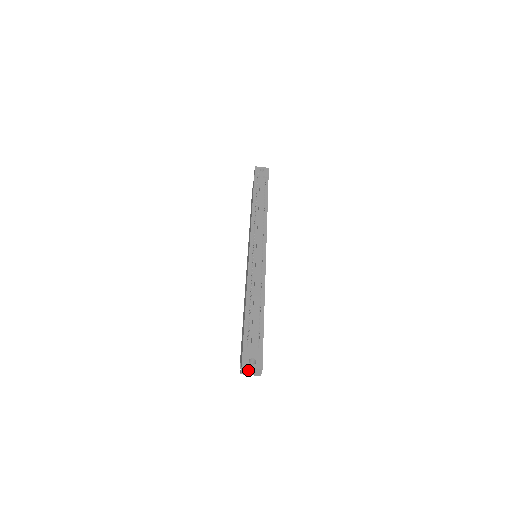
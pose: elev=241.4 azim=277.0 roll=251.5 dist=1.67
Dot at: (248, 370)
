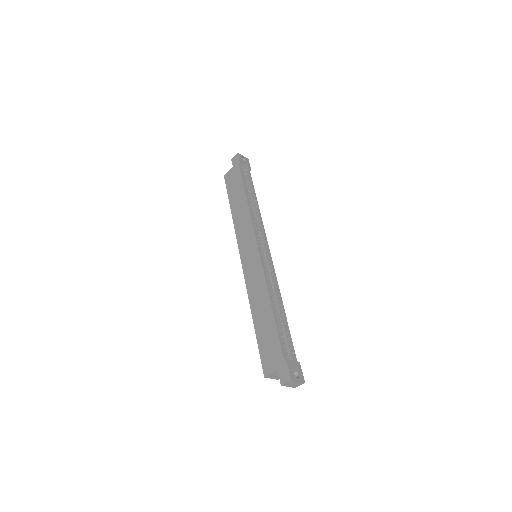
Dot at: (292, 383)
